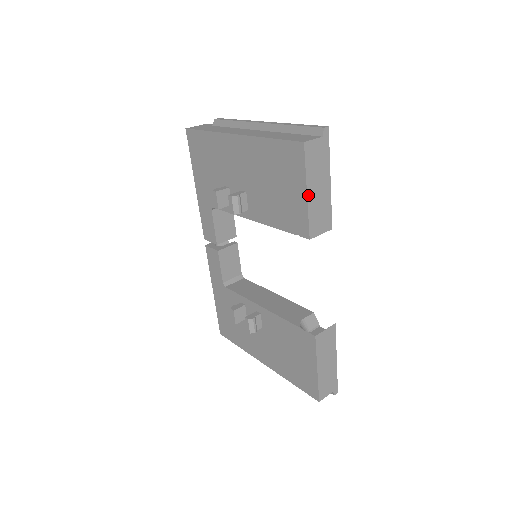
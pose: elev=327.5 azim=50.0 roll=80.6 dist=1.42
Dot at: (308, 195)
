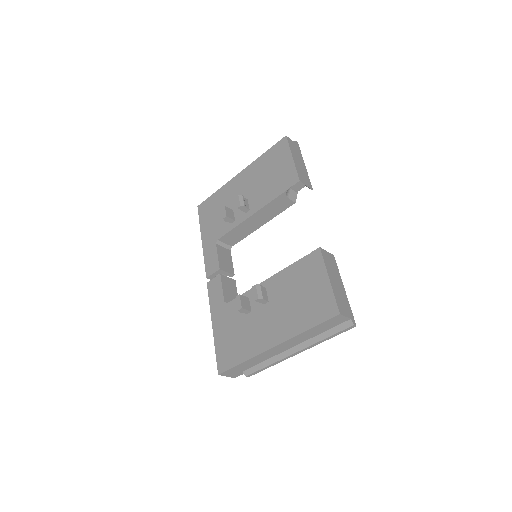
Dot at: (293, 159)
